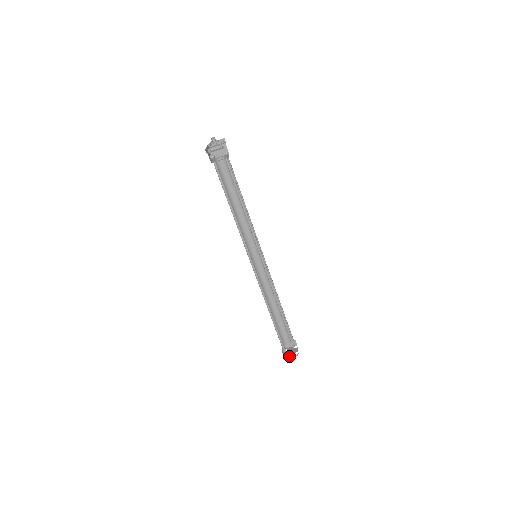
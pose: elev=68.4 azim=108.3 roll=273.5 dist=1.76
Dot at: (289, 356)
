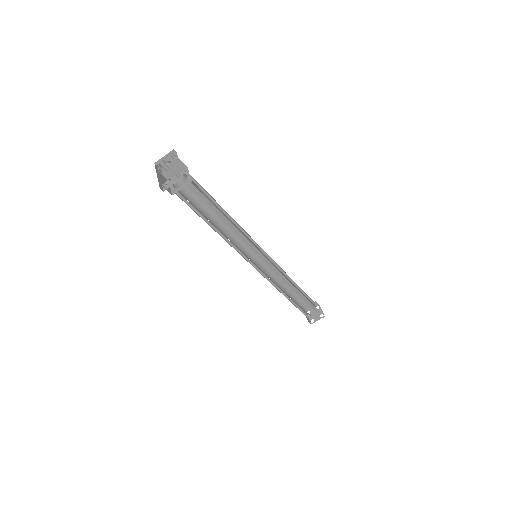
Dot at: (315, 321)
